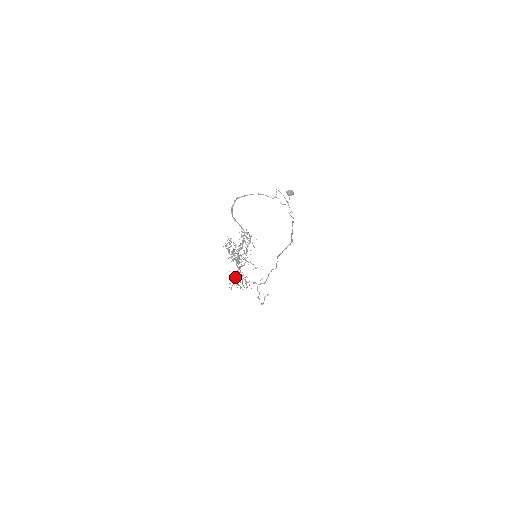
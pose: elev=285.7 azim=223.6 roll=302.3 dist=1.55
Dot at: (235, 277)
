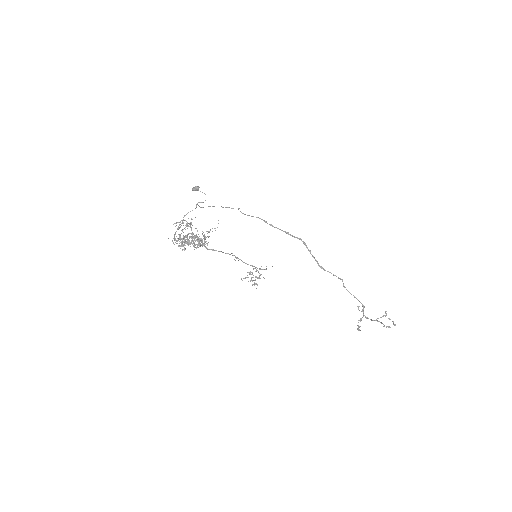
Dot at: occluded
